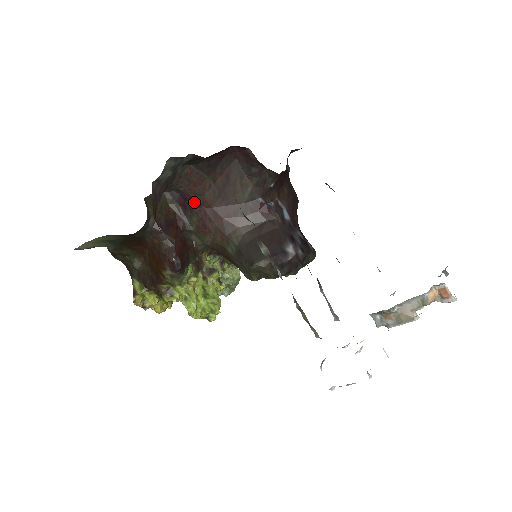
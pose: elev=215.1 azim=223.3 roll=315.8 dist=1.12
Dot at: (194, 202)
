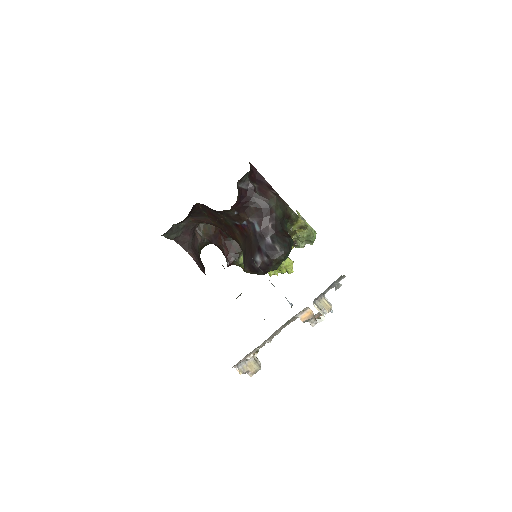
Dot at: (215, 226)
